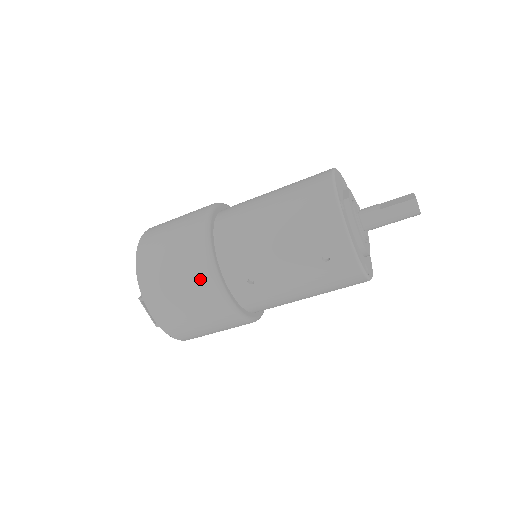
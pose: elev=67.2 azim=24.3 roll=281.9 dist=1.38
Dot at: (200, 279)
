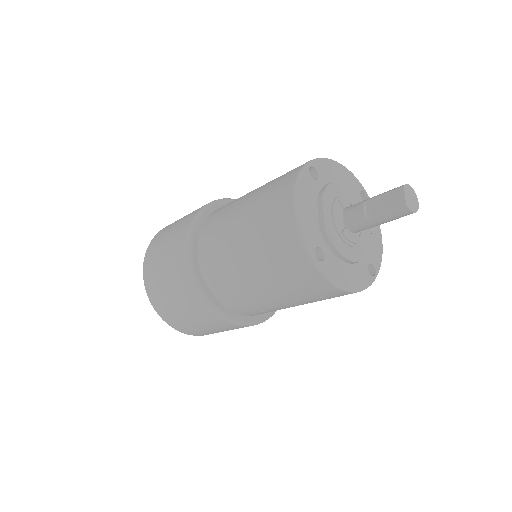
Dot at: (216, 323)
